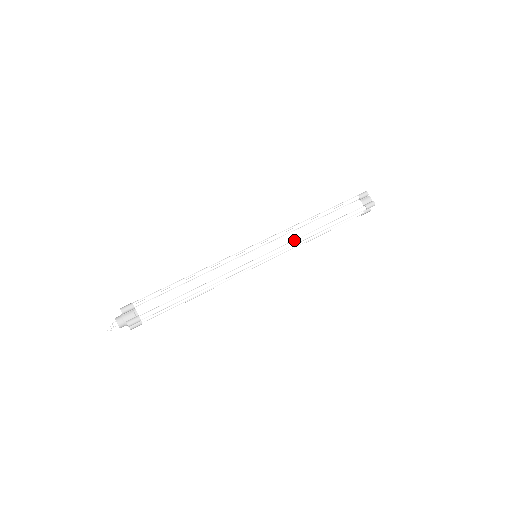
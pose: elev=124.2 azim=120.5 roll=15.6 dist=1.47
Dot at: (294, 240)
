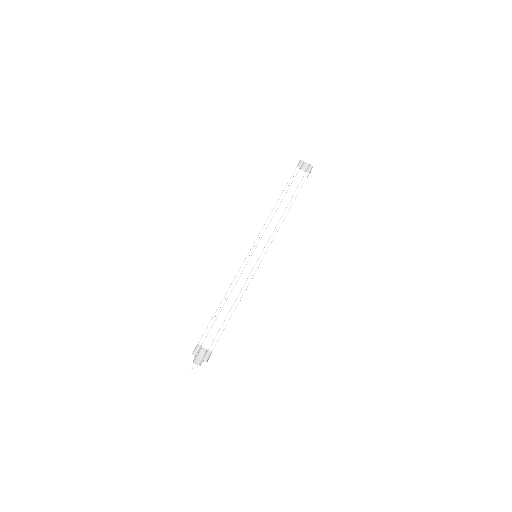
Dot at: (275, 228)
